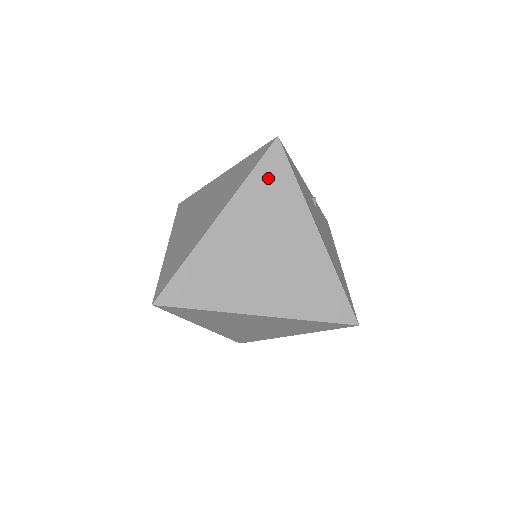
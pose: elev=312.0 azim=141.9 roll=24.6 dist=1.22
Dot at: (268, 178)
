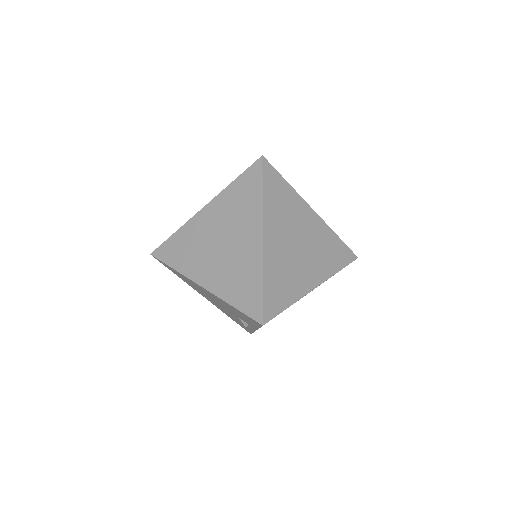
Dot at: (273, 189)
